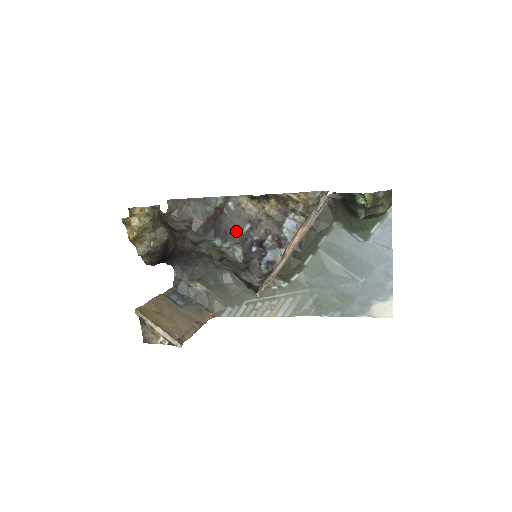
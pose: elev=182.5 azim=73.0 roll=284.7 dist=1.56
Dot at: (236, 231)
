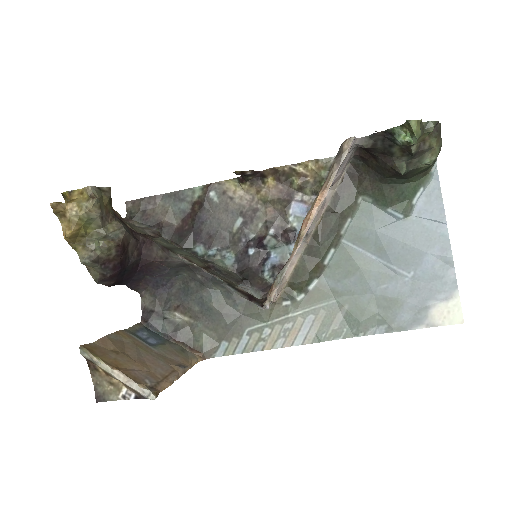
Dot at: (224, 230)
